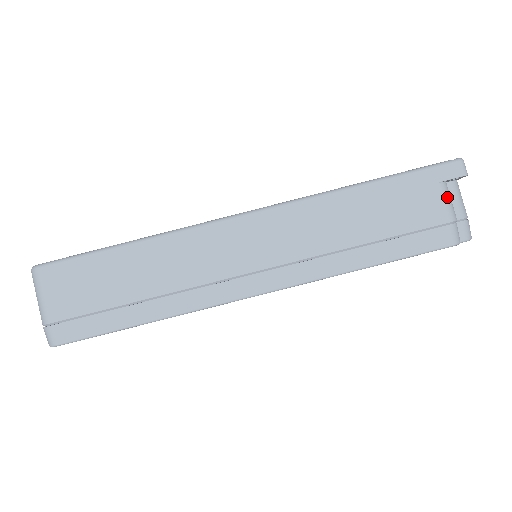
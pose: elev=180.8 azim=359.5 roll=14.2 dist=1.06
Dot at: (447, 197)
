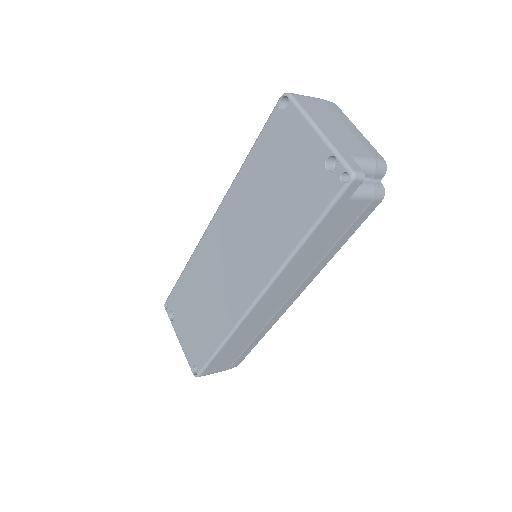
Dot at: (360, 195)
